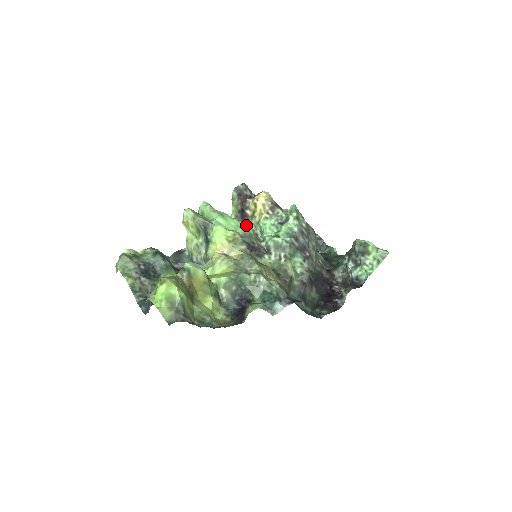
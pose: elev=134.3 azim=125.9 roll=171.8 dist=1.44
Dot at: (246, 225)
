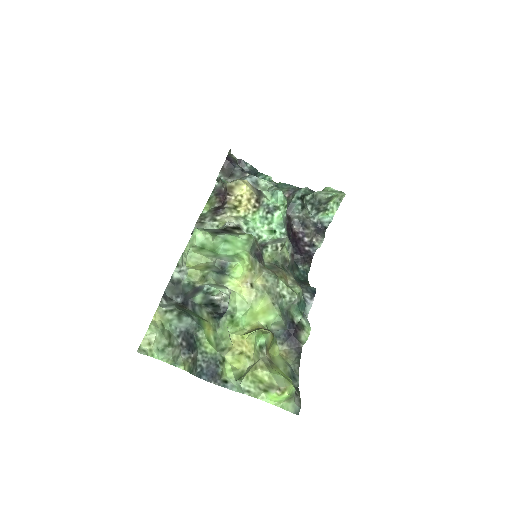
Dot at: (250, 238)
